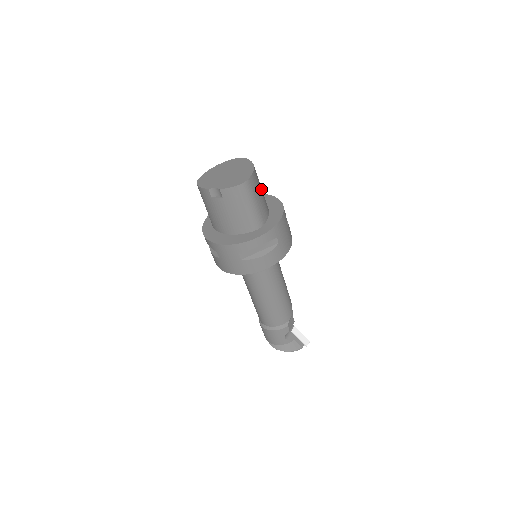
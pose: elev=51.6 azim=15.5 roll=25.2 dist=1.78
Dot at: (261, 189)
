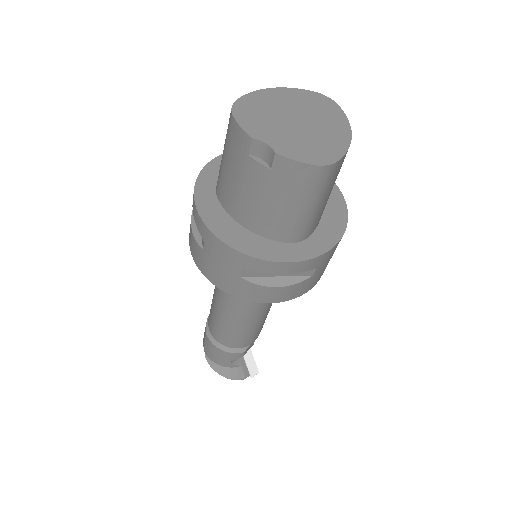
Dot at: occluded
